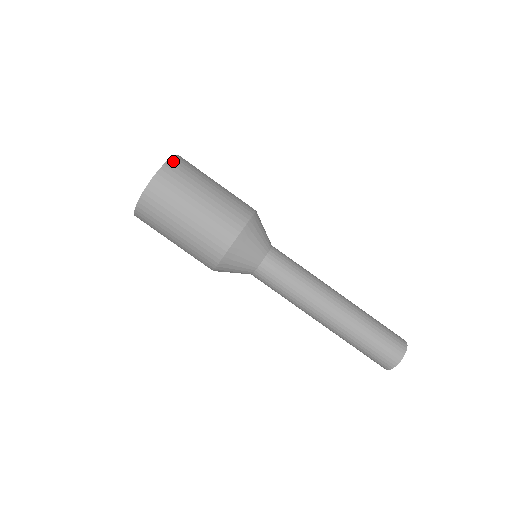
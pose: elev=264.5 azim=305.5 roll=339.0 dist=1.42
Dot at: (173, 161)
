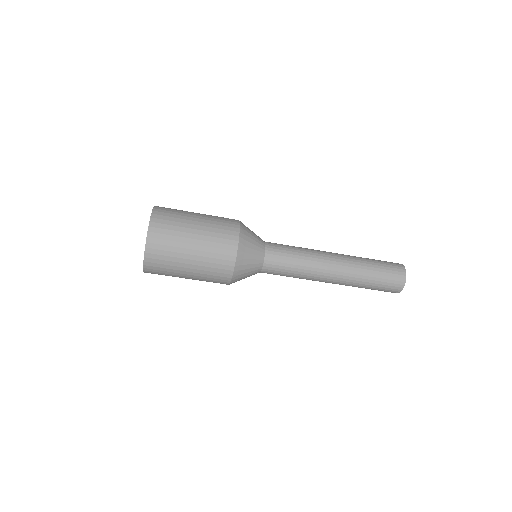
Dot at: (155, 215)
